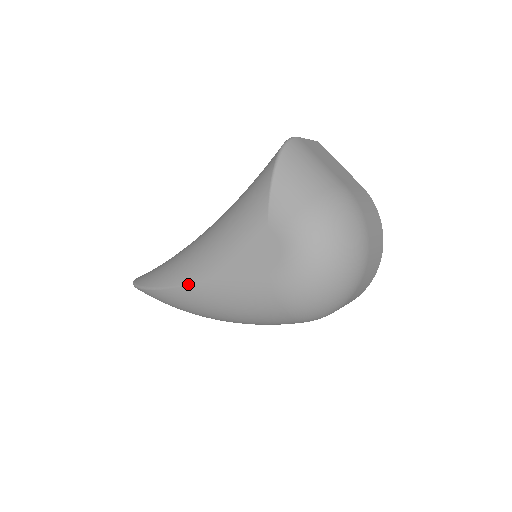
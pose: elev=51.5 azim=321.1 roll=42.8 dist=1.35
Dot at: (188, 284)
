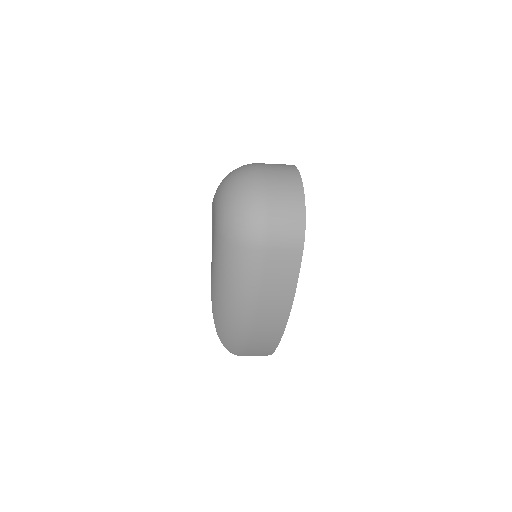
Dot at: (211, 290)
